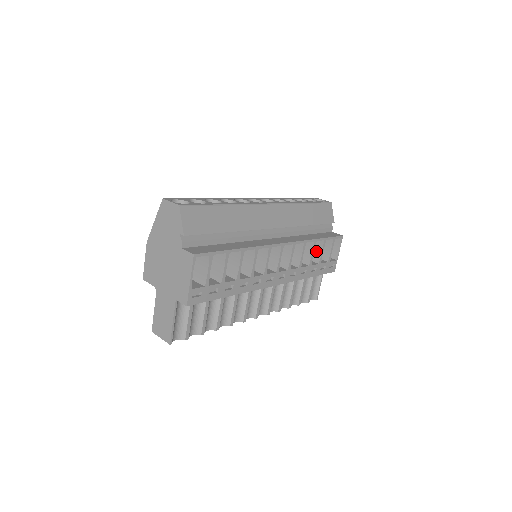
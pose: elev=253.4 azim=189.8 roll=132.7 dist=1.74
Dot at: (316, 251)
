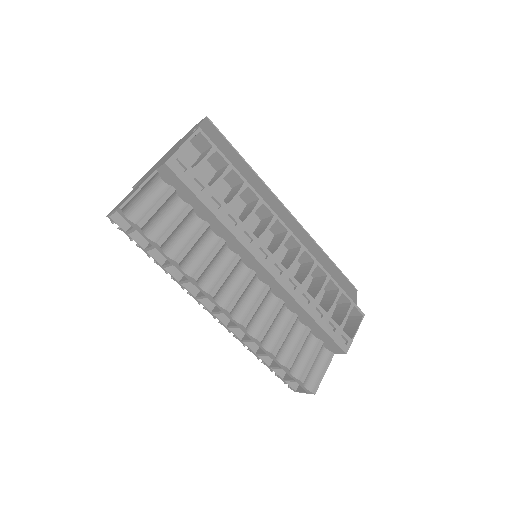
Dot at: (327, 303)
